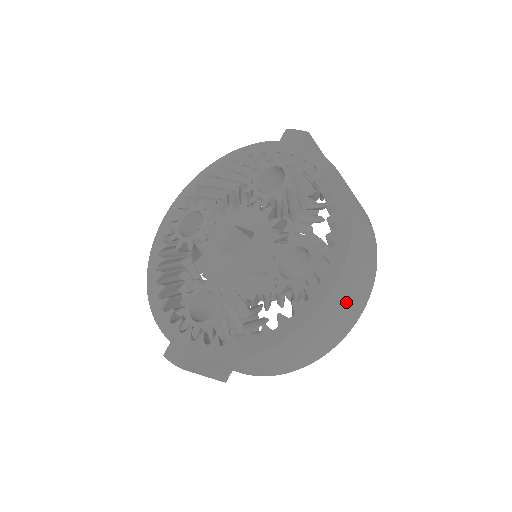
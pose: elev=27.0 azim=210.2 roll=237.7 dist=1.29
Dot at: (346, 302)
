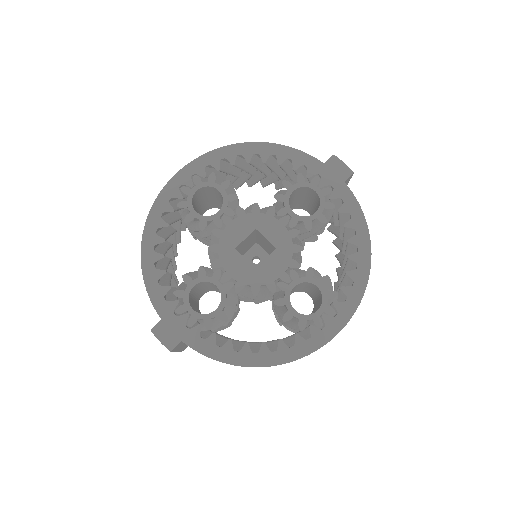
Dot at: occluded
